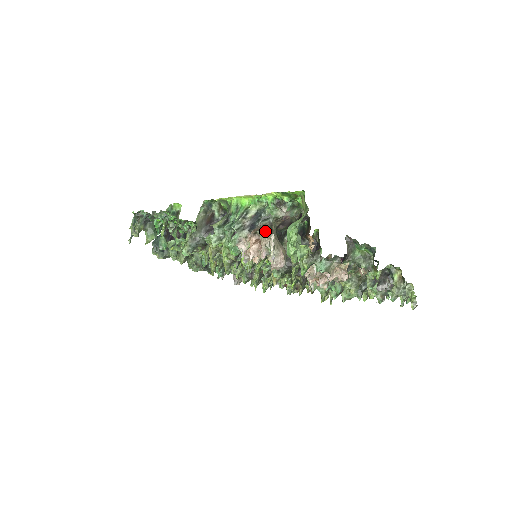
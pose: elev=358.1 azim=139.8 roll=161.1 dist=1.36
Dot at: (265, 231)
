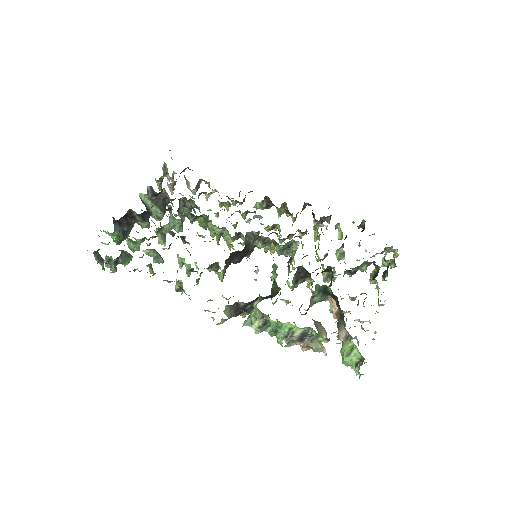
Dot at: (316, 345)
